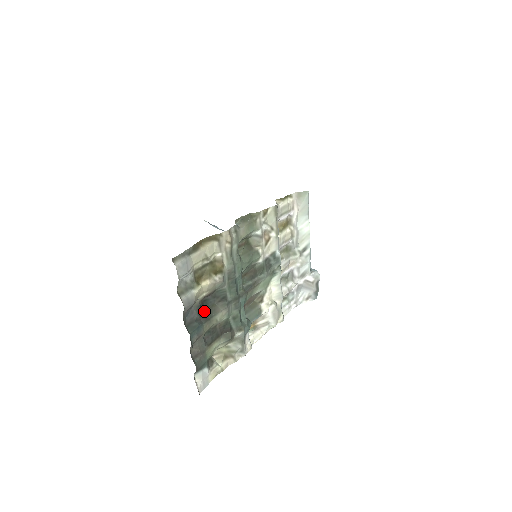
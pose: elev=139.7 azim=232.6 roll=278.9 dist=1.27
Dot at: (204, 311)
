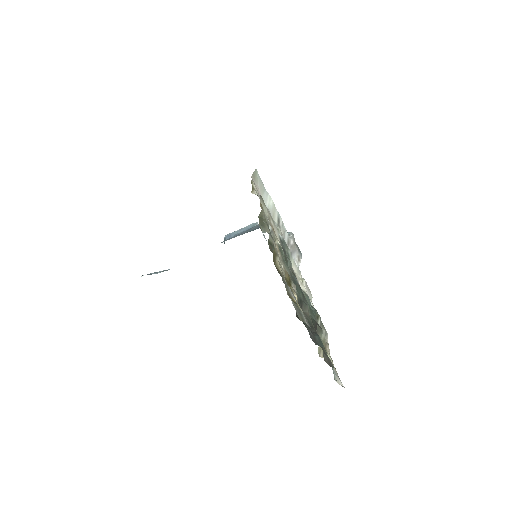
Dot at: occluded
